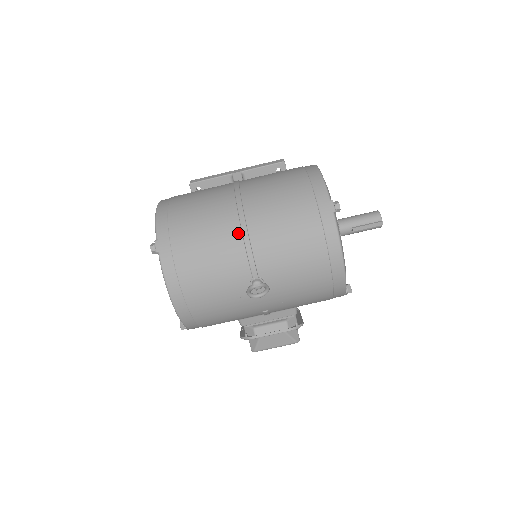
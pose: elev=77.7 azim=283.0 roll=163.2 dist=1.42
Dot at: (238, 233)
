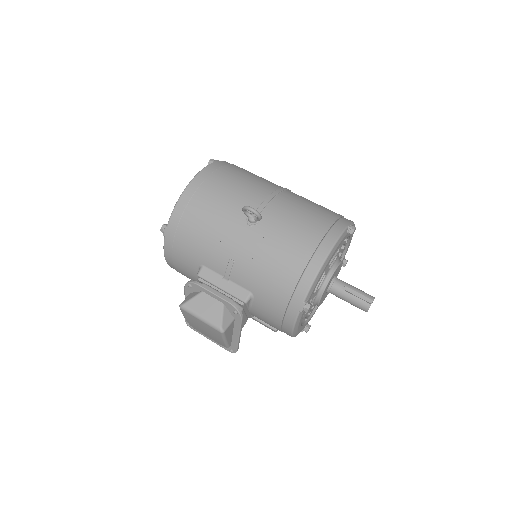
Dot at: (273, 189)
